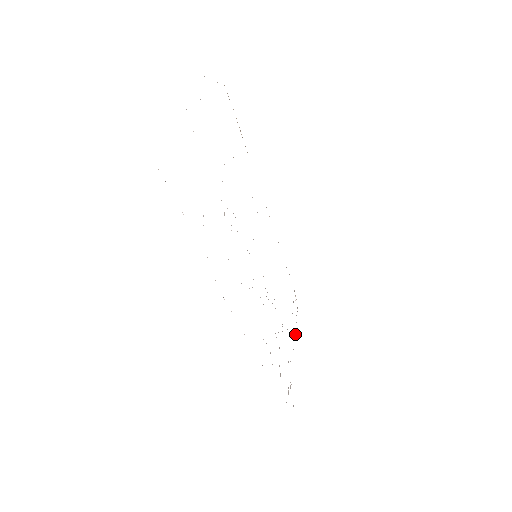
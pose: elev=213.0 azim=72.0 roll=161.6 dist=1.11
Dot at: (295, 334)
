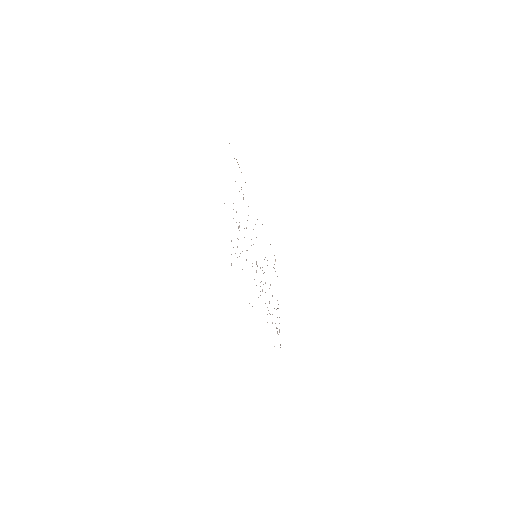
Dot at: occluded
